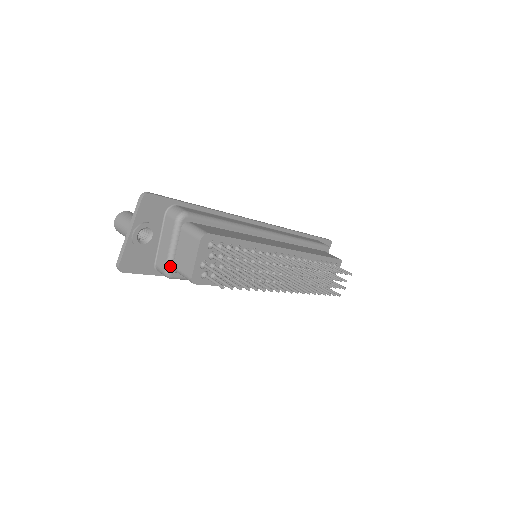
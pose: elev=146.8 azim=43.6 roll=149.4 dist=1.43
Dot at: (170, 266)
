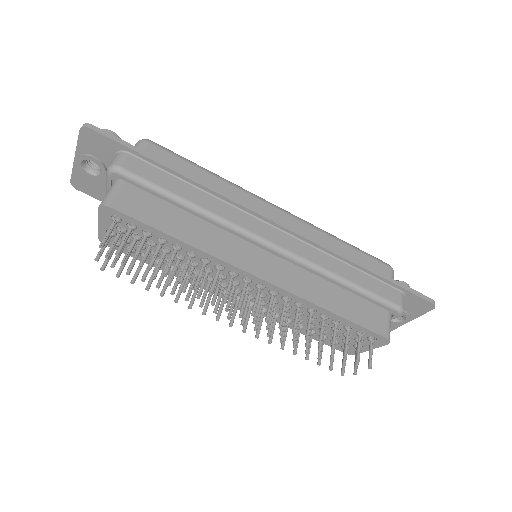
Dot at: occluded
